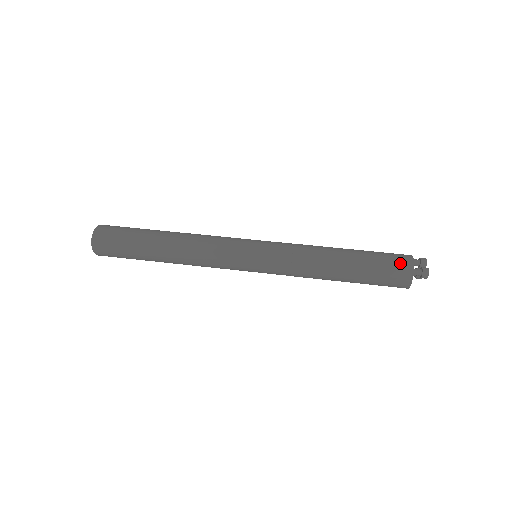
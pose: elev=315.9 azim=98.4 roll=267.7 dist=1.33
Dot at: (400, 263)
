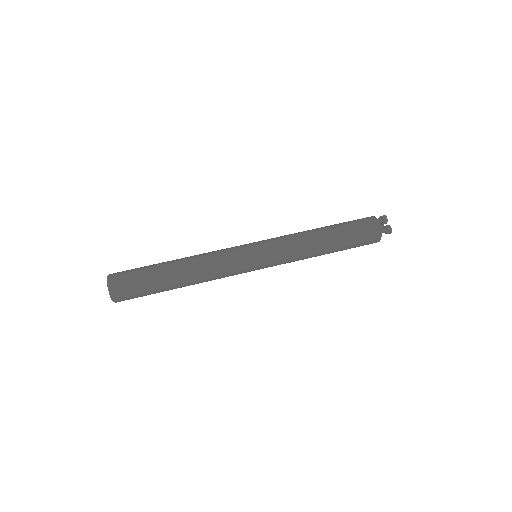
Dot at: (371, 230)
